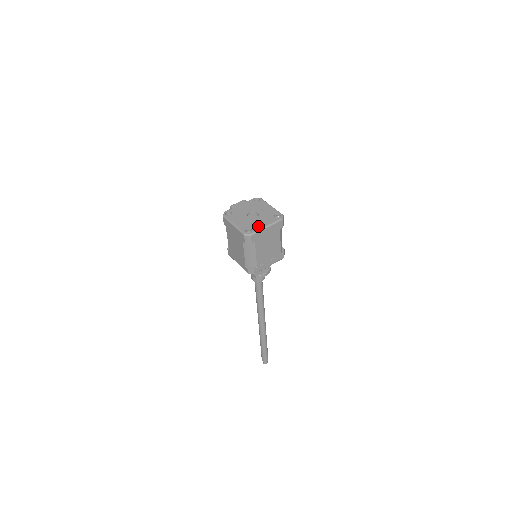
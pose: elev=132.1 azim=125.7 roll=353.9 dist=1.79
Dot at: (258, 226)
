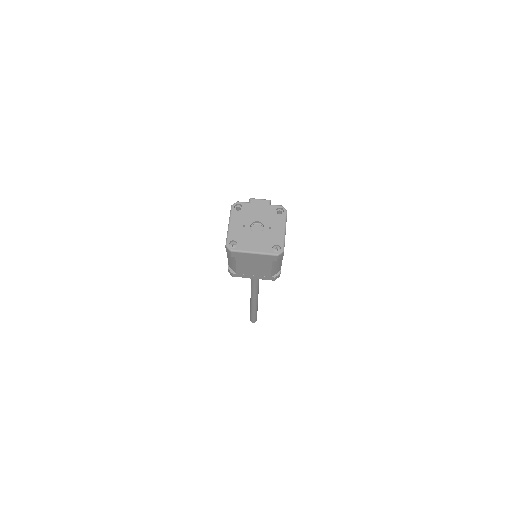
Dot at: (247, 246)
